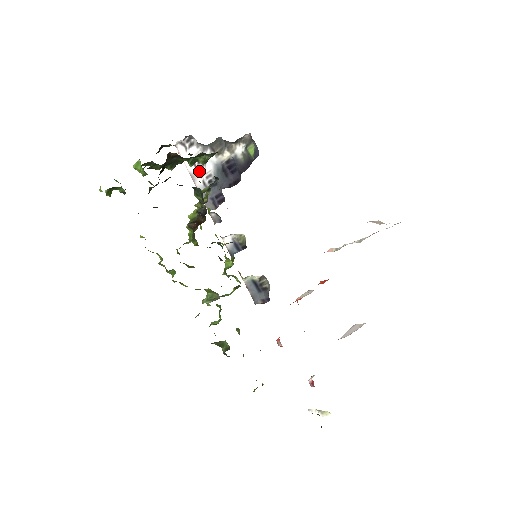
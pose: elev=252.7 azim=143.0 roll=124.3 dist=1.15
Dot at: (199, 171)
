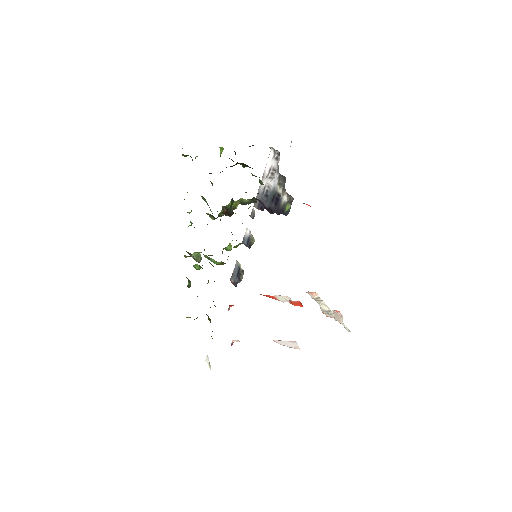
Dot at: (268, 178)
